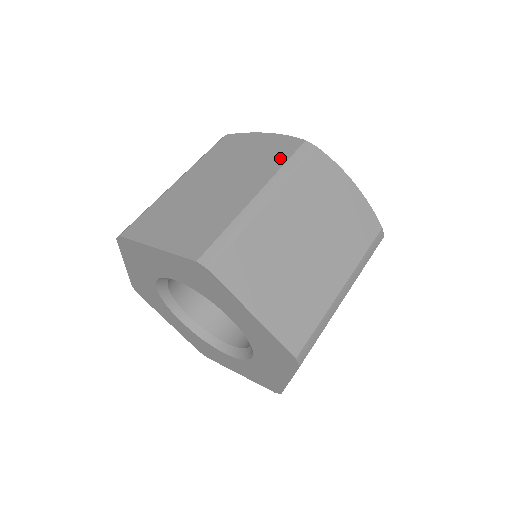
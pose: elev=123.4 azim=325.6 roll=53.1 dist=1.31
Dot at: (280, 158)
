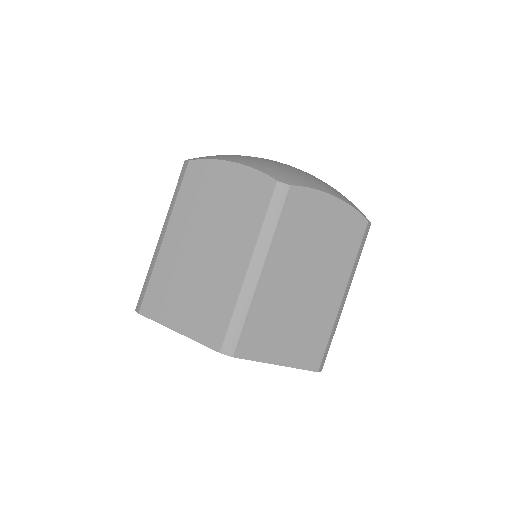
Dot at: (353, 246)
